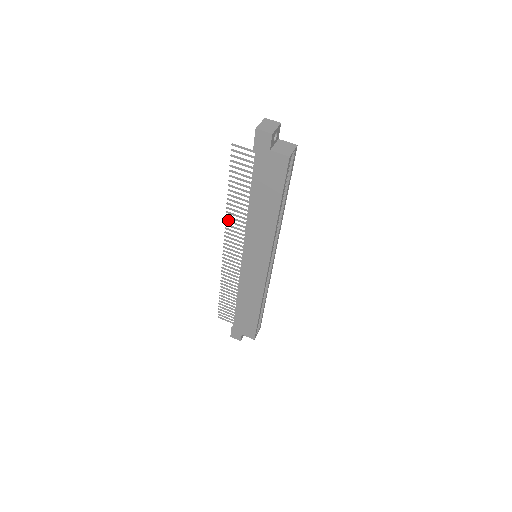
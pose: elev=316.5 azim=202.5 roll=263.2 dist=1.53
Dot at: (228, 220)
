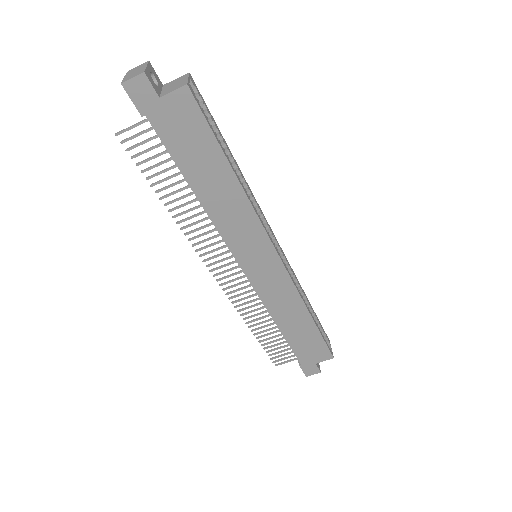
Dot at: (191, 238)
